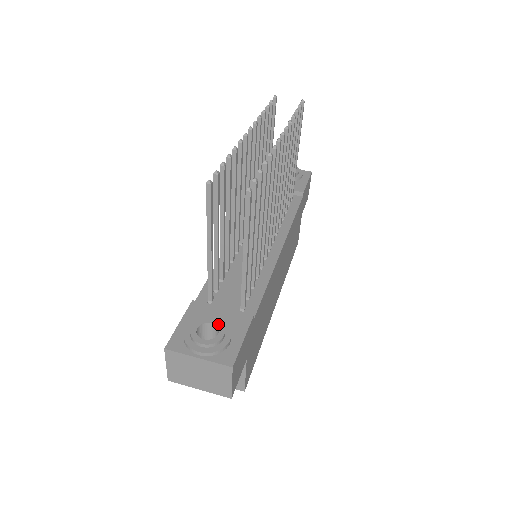
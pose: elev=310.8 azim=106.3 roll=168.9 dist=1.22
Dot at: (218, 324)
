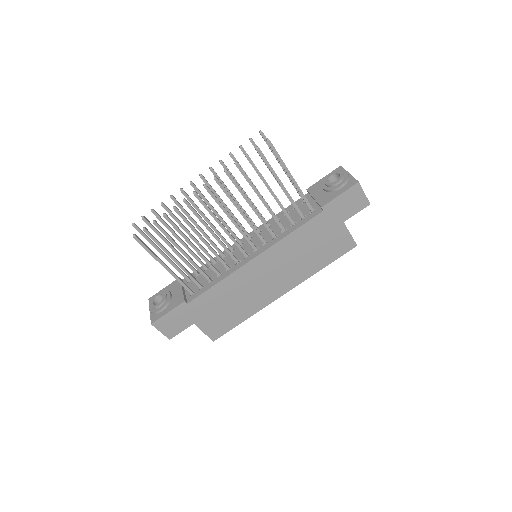
Dot at: (164, 298)
